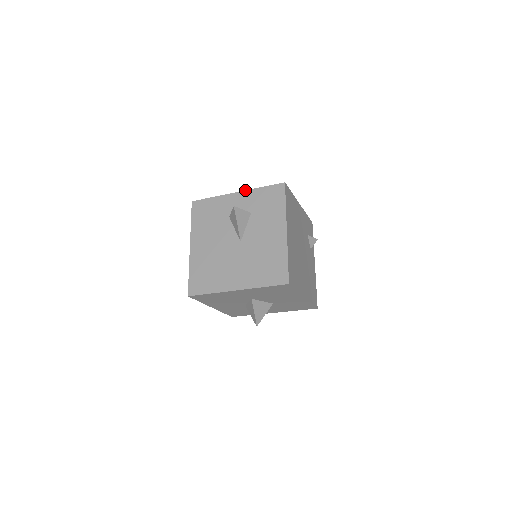
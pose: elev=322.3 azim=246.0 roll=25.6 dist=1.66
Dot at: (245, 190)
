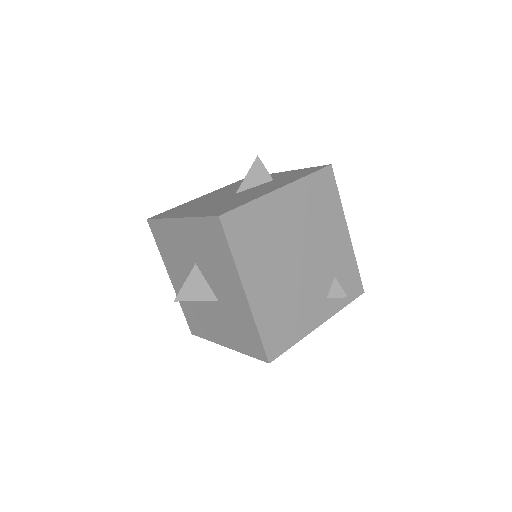
Dot at: (292, 170)
